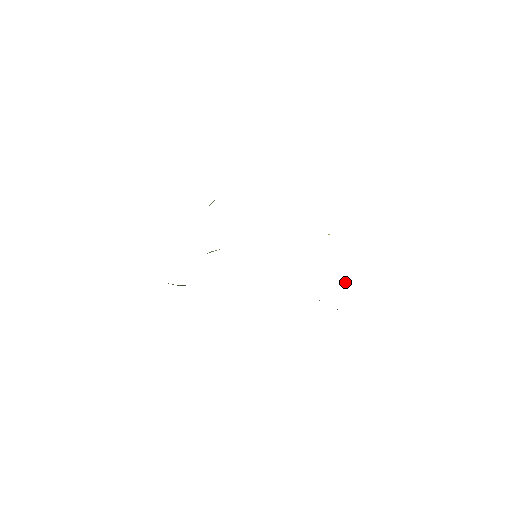
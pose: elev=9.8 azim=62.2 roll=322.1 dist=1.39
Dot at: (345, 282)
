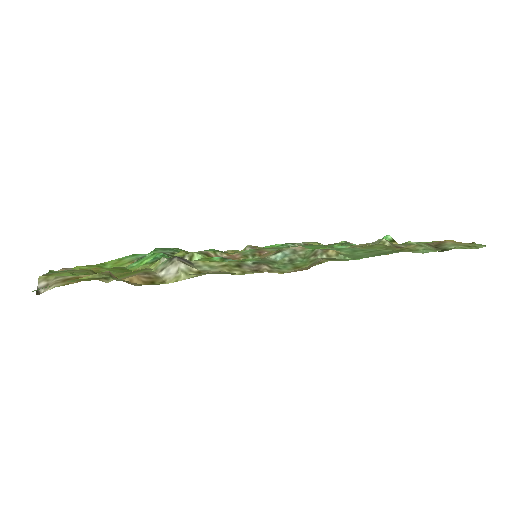
Dot at: occluded
